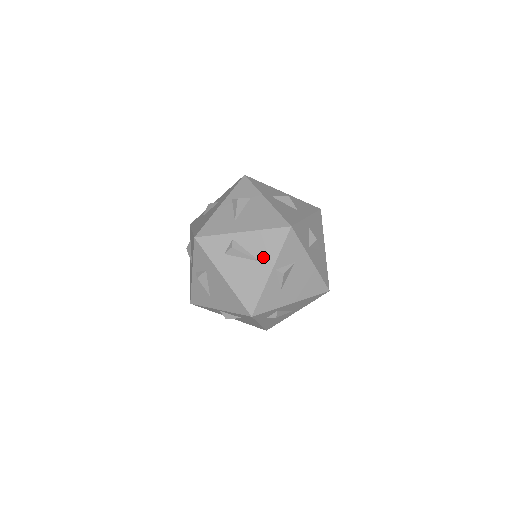
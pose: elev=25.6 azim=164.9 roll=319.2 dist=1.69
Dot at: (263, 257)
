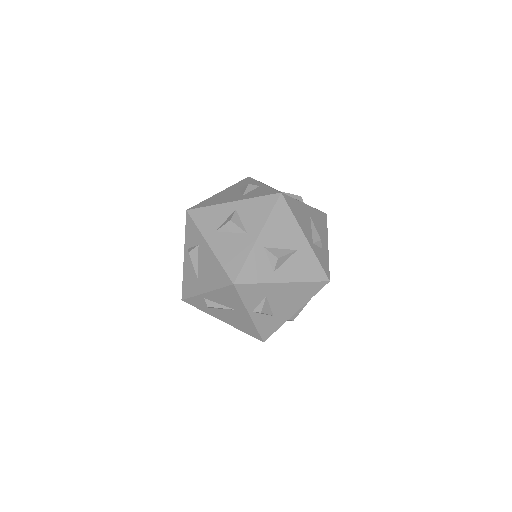
Dot at: (235, 307)
